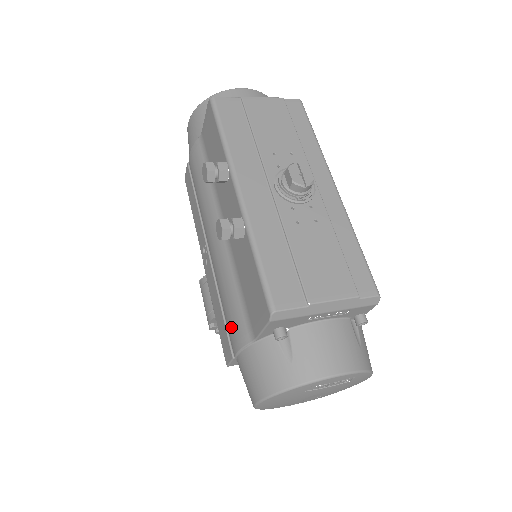
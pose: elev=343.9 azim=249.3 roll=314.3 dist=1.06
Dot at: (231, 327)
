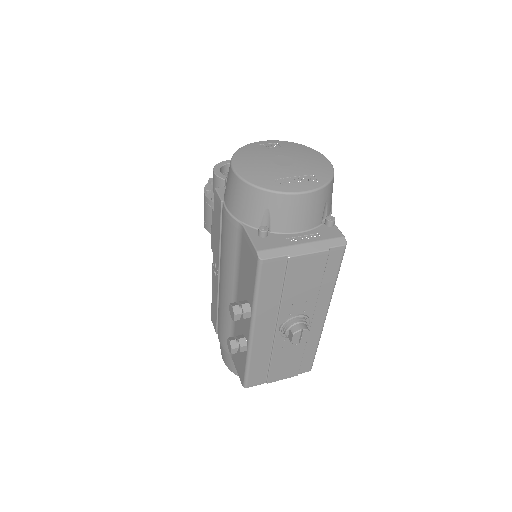
Dot at: (220, 333)
